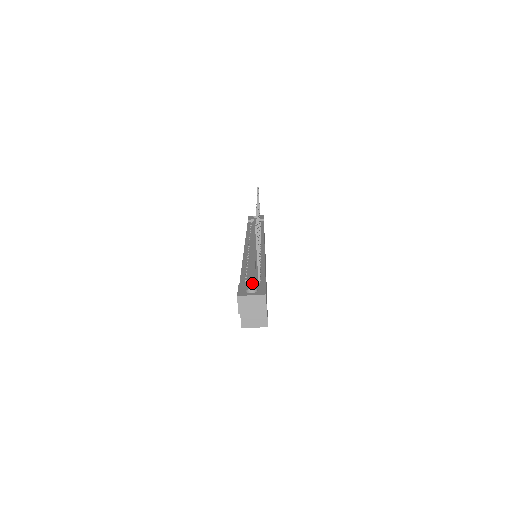
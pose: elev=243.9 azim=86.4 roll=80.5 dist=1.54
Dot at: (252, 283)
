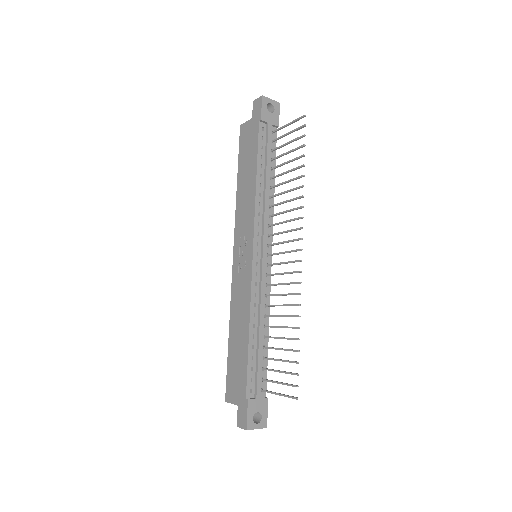
Dot at: (259, 398)
